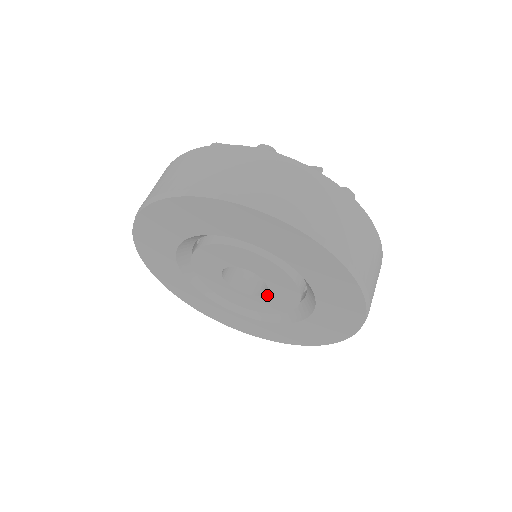
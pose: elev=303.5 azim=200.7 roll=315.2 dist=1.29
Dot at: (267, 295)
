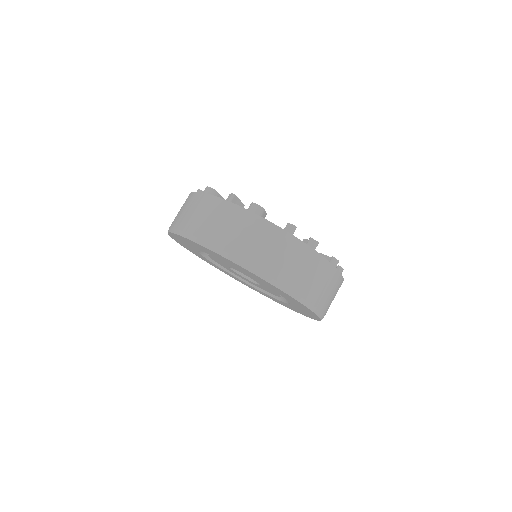
Dot at: (260, 284)
